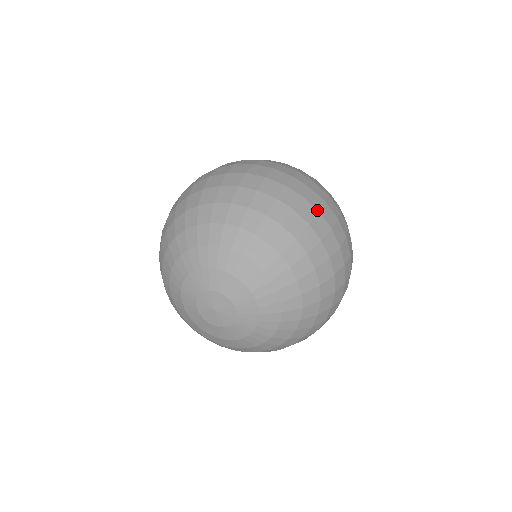
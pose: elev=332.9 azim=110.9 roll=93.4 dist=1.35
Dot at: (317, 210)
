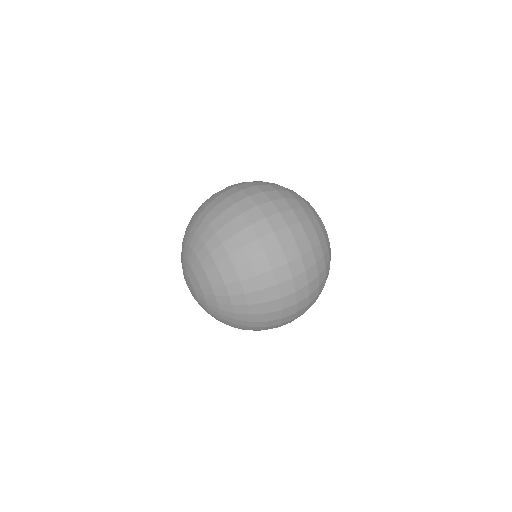
Dot at: (271, 268)
